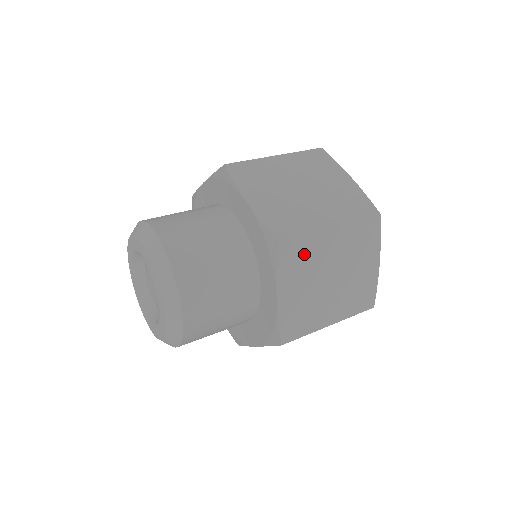
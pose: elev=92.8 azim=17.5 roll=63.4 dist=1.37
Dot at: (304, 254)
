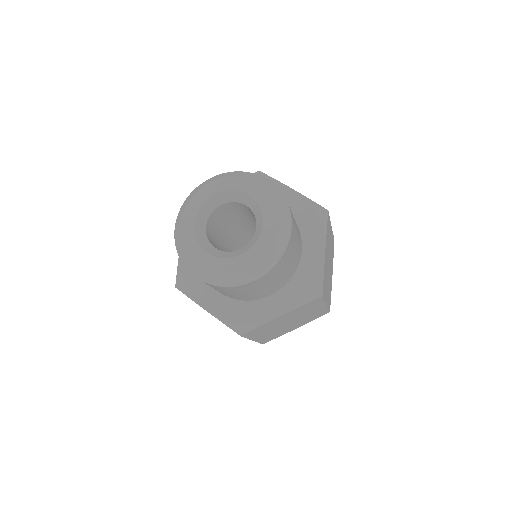
Dot at: (311, 307)
